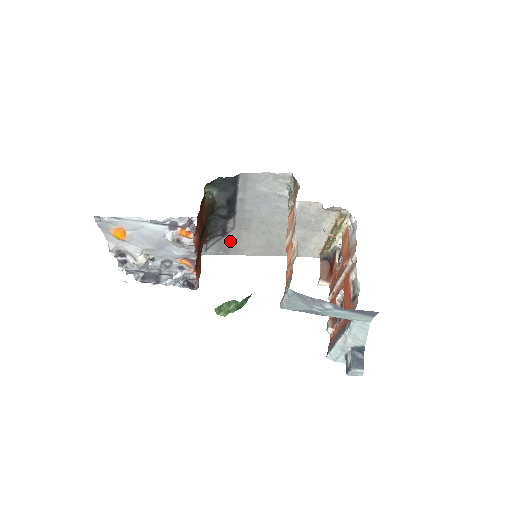
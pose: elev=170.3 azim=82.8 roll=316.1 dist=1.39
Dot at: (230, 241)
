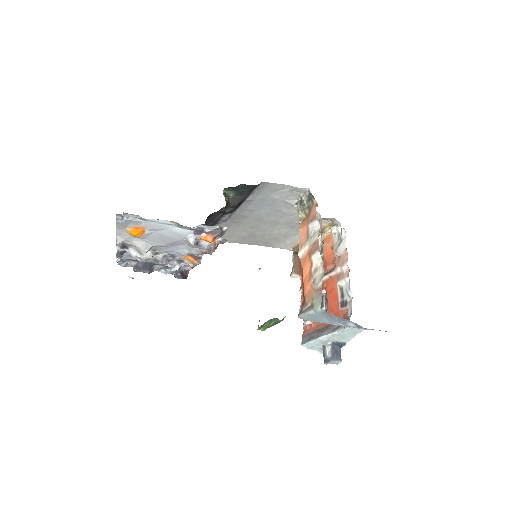
Dot at: occluded
